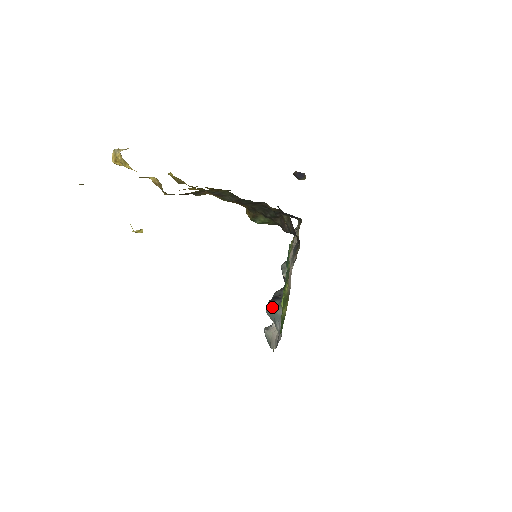
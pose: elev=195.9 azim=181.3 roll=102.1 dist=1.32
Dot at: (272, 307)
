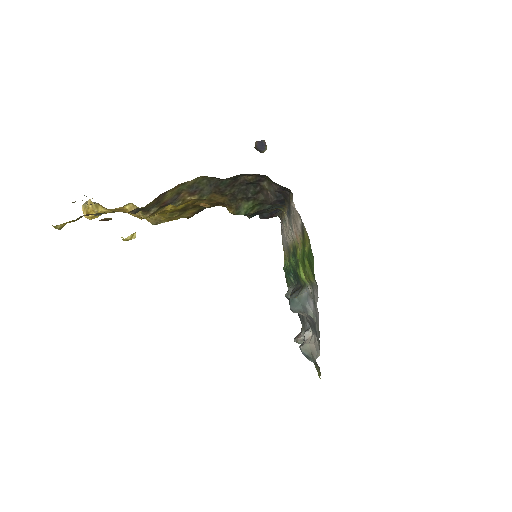
Dot at: (295, 298)
